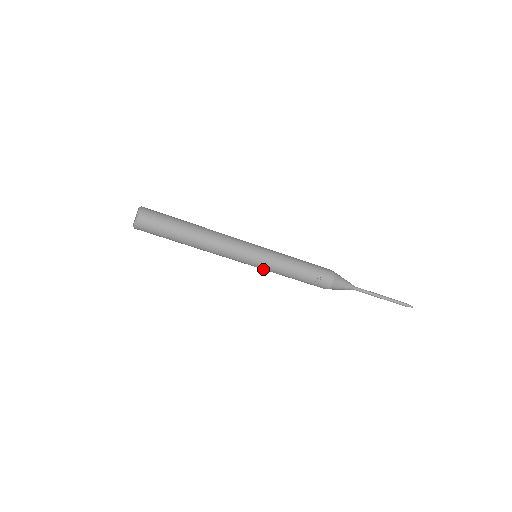
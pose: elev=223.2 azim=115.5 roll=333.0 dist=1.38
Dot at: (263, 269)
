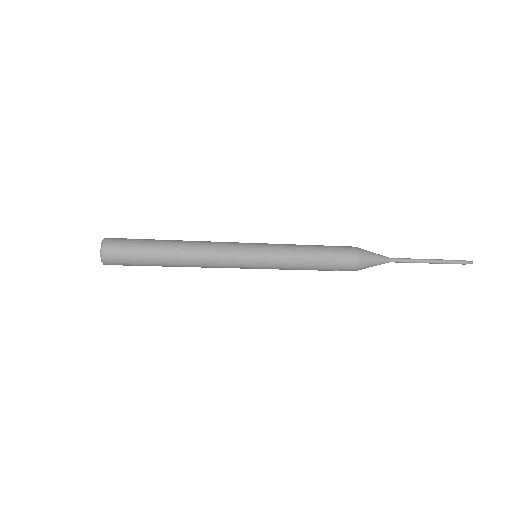
Dot at: occluded
